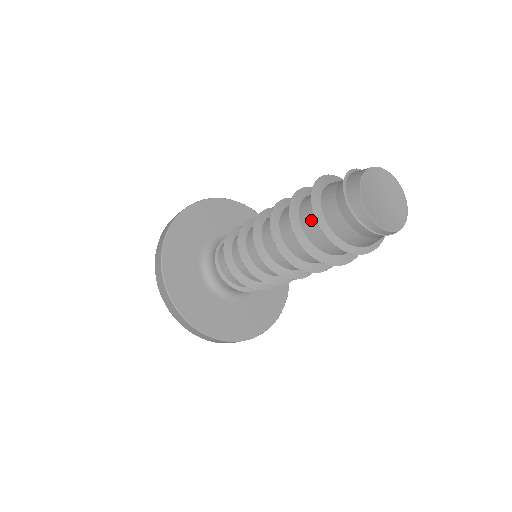
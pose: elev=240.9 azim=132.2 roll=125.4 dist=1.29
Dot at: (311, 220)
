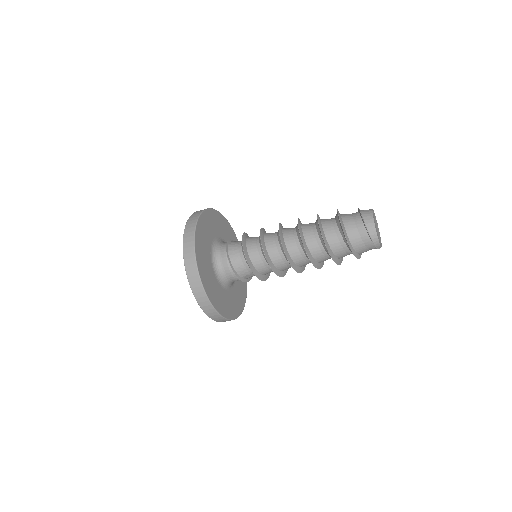
Dot at: (335, 236)
